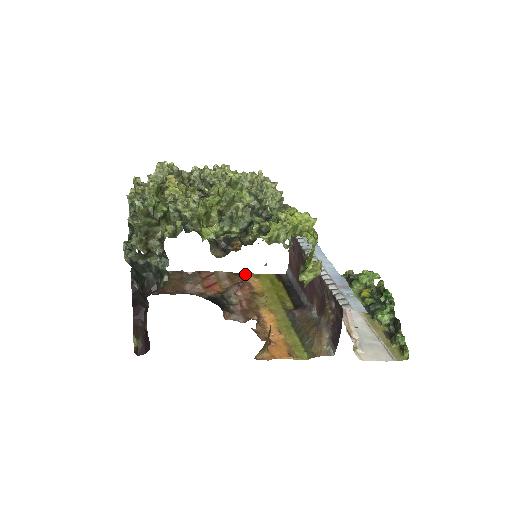
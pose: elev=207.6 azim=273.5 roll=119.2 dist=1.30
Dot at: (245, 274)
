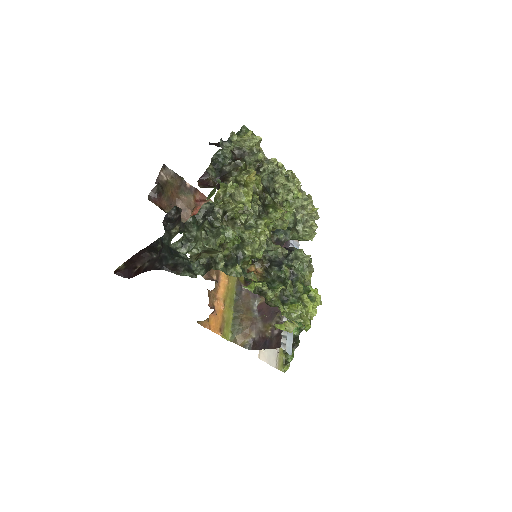
Dot at: occluded
